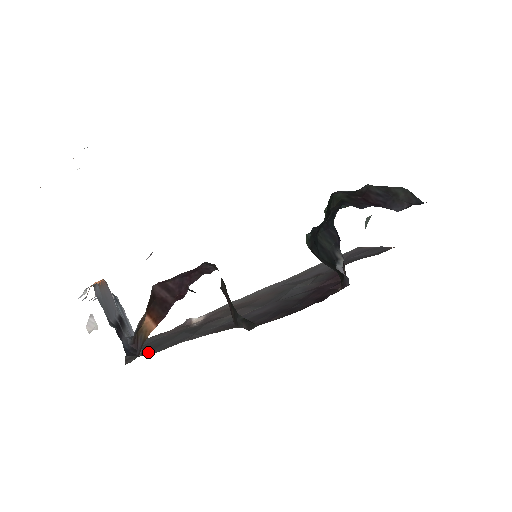
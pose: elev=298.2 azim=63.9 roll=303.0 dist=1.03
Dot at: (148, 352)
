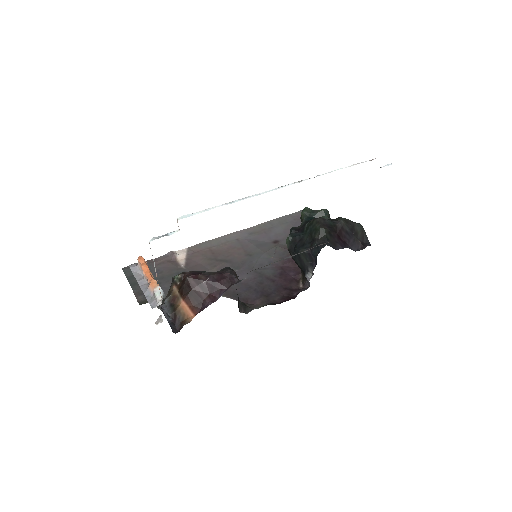
Dot at: occluded
